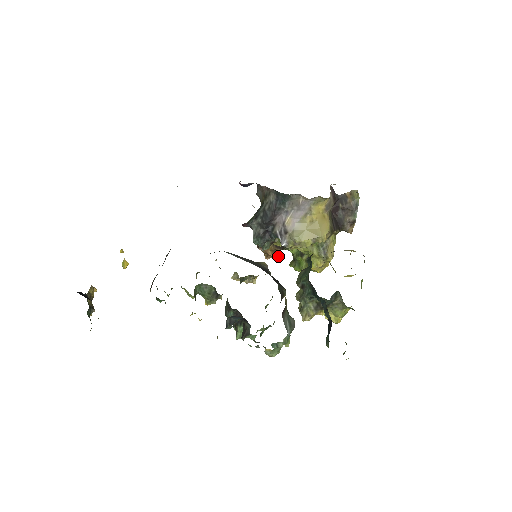
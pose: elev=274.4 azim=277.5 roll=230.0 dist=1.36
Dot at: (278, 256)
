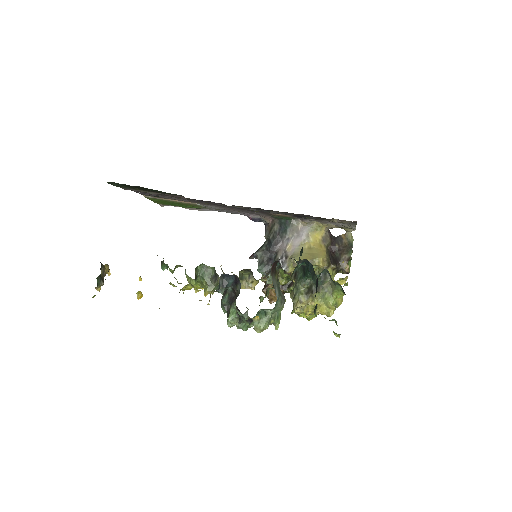
Dot at: occluded
